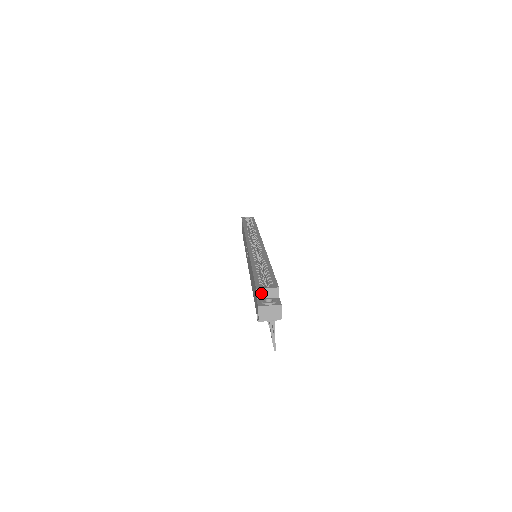
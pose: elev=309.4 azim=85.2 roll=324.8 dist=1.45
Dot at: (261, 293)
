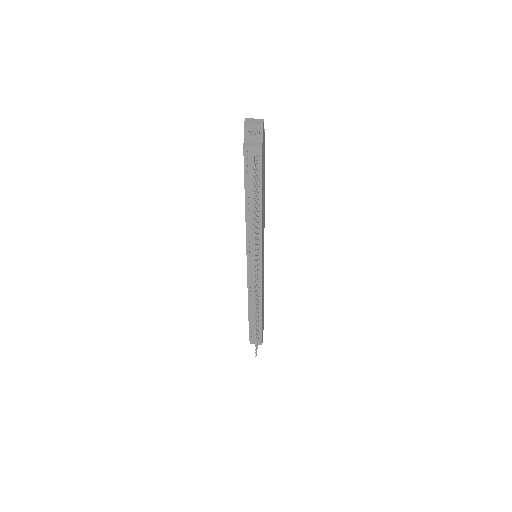
Dot at: occluded
